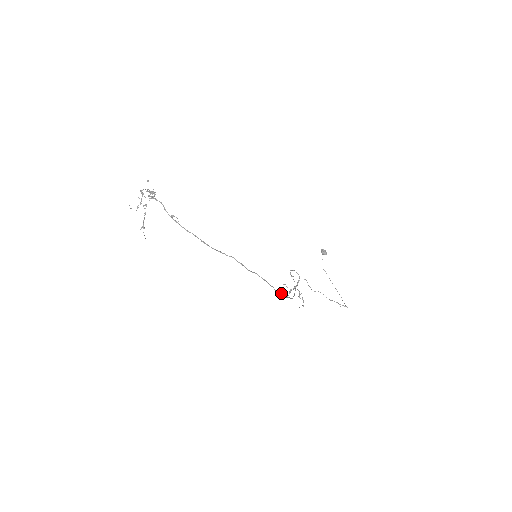
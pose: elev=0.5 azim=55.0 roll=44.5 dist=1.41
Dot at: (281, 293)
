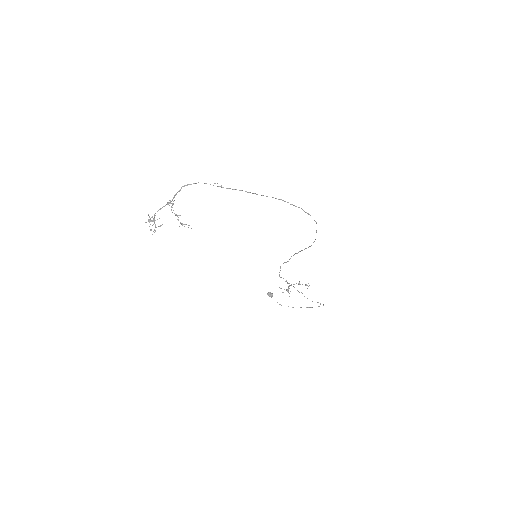
Dot at: (314, 220)
